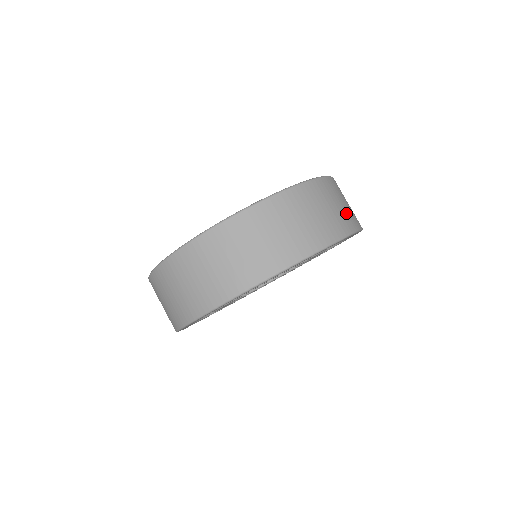
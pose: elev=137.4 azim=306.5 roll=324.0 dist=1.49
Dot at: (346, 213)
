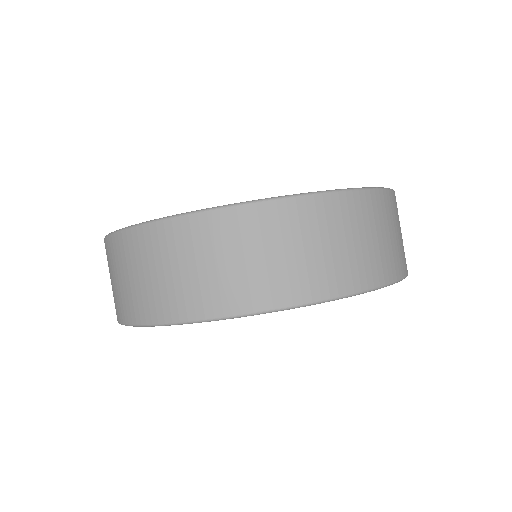
Dot at: (357, 259)
